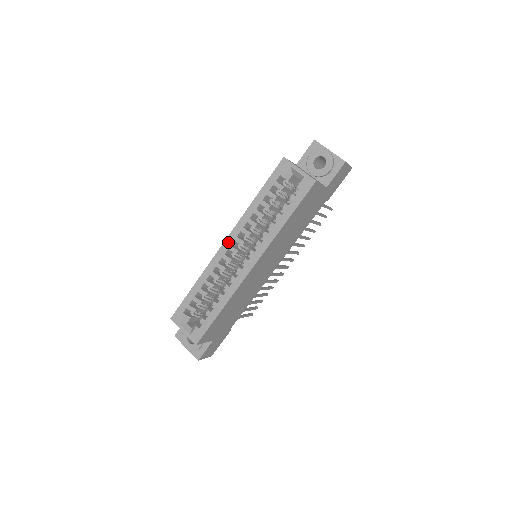
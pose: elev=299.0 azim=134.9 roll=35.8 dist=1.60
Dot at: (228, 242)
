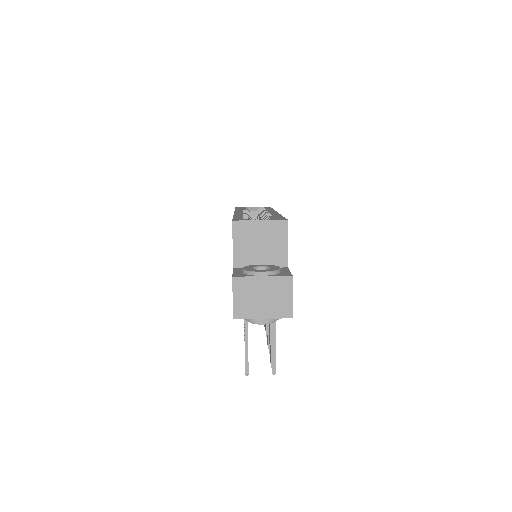
Dot at: occluded
